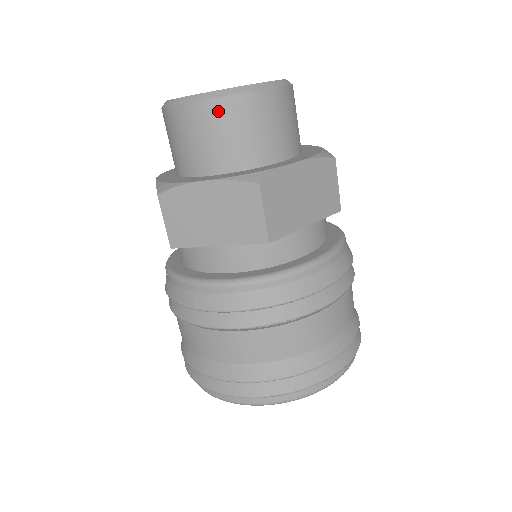
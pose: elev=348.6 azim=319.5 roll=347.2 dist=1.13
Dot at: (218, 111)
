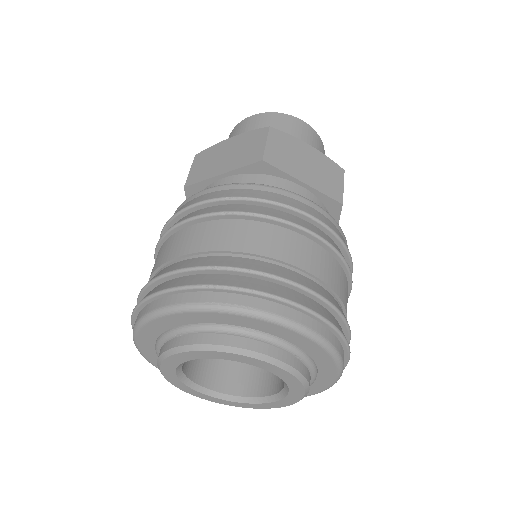
Dot at: (261, 118)
